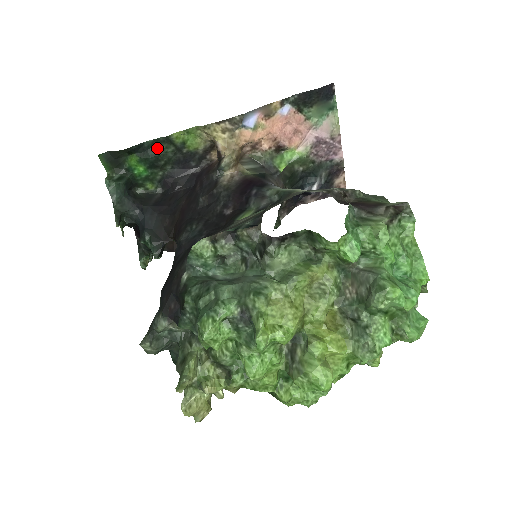
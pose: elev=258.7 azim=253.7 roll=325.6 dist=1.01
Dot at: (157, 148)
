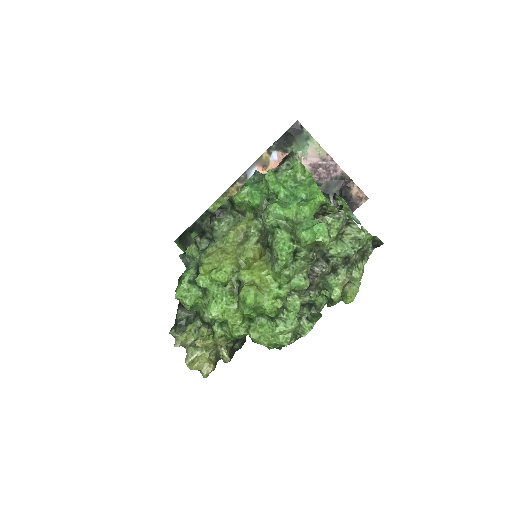
Dot at: occluded
